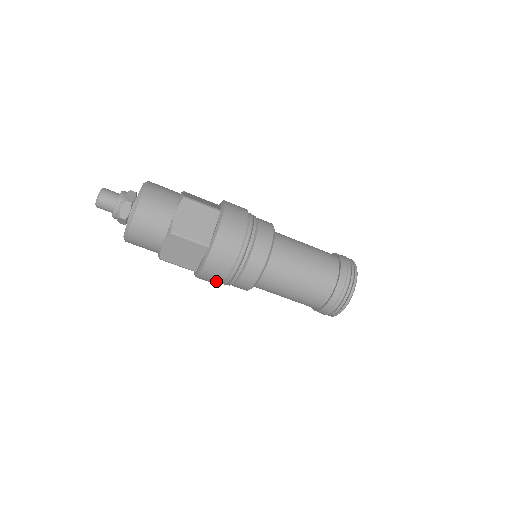
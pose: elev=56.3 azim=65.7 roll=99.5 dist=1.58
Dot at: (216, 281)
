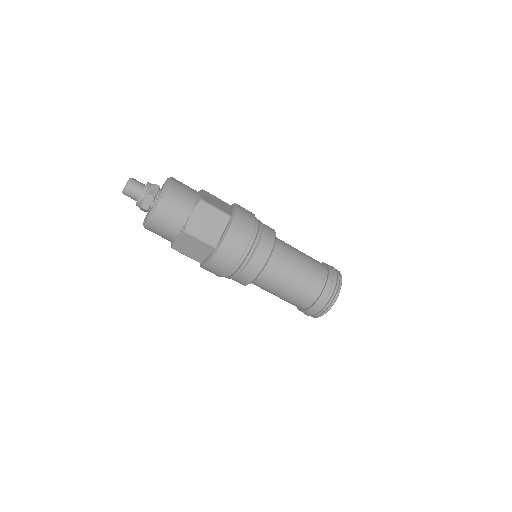
Dot at: (235, 254)
